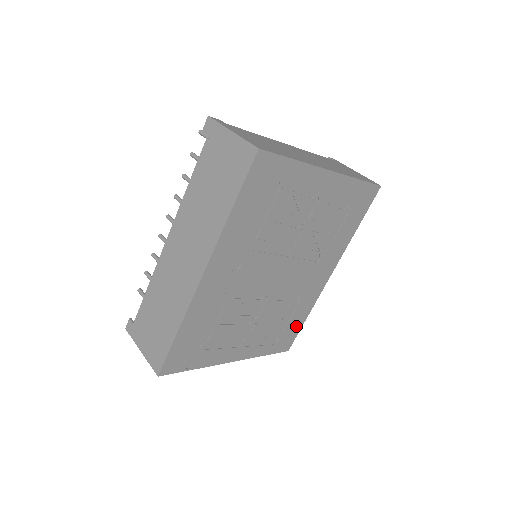
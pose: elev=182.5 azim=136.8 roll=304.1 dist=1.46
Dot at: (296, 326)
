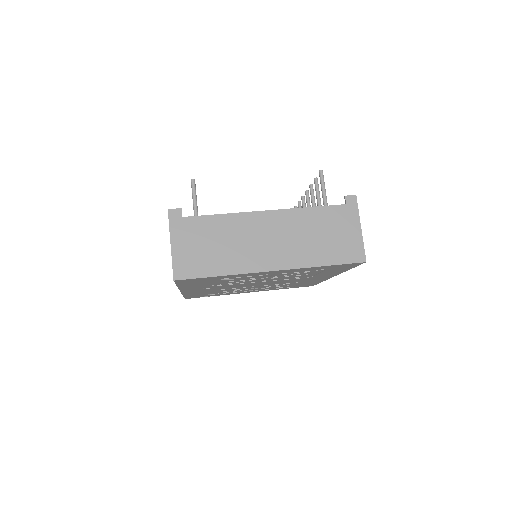
Dot at: occluded
